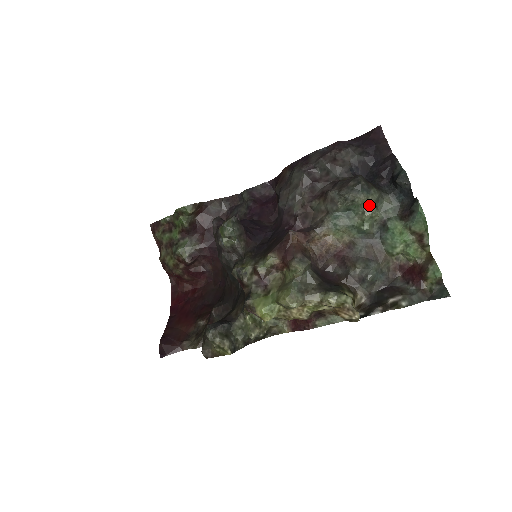
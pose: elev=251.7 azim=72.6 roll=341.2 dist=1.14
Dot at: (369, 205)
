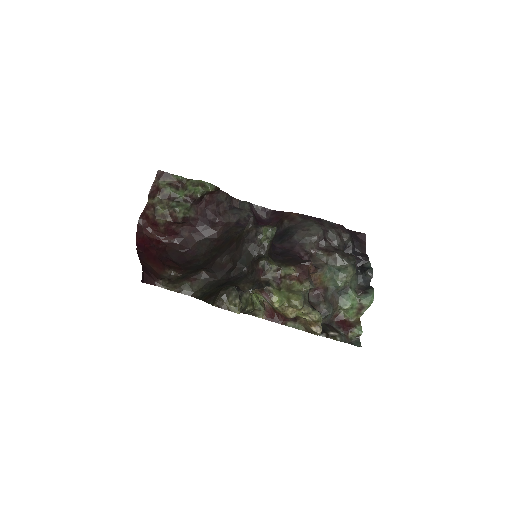
Dot at: (351, 275)
